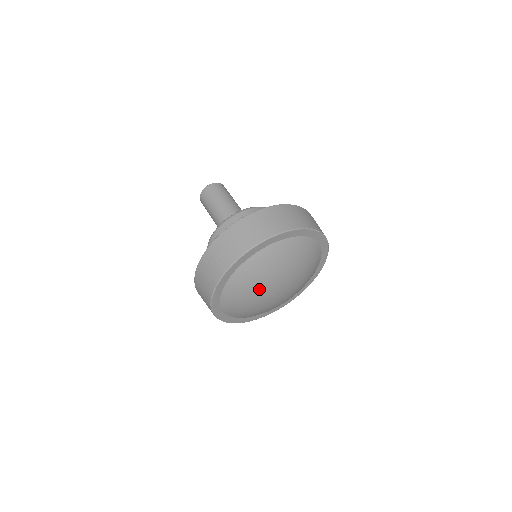
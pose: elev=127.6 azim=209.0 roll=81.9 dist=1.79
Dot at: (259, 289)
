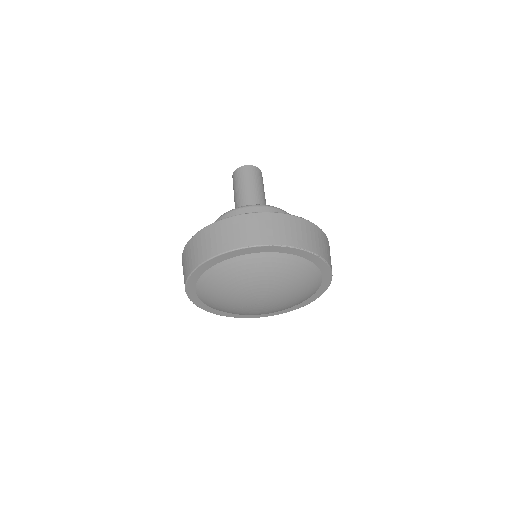
Dot at: (231, 298)
